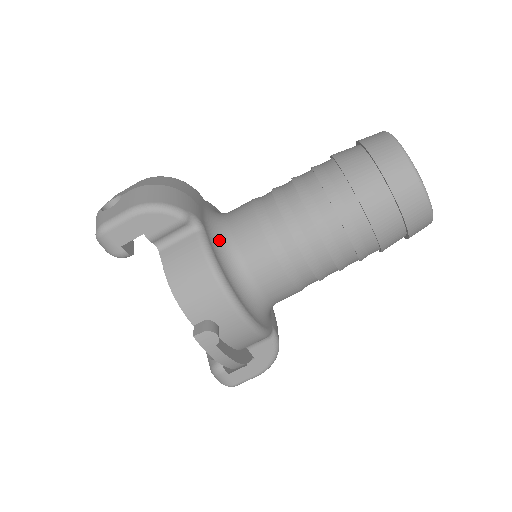
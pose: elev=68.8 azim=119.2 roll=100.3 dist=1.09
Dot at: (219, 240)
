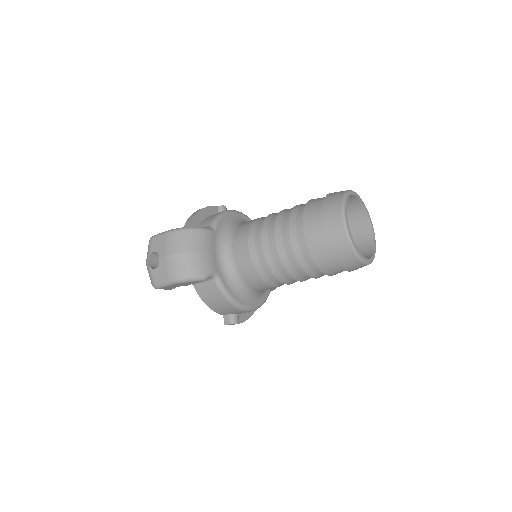
Dot at: (230, 275)
